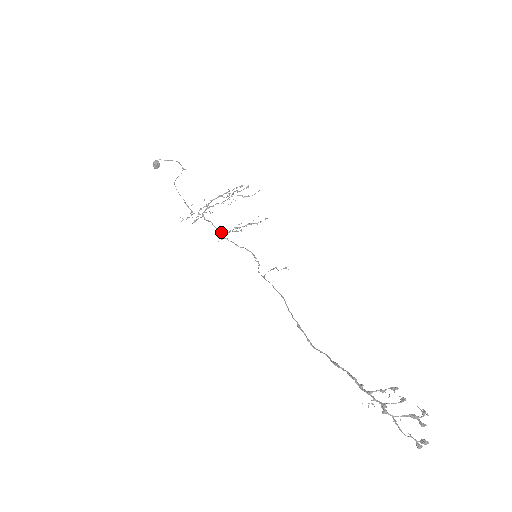
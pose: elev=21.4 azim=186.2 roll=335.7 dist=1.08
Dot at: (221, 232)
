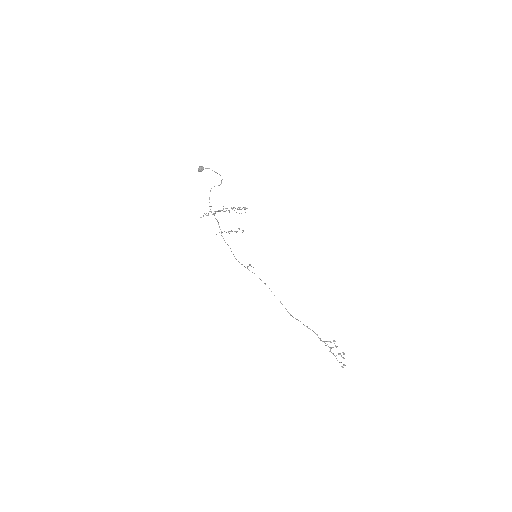
Dot at: occluded
